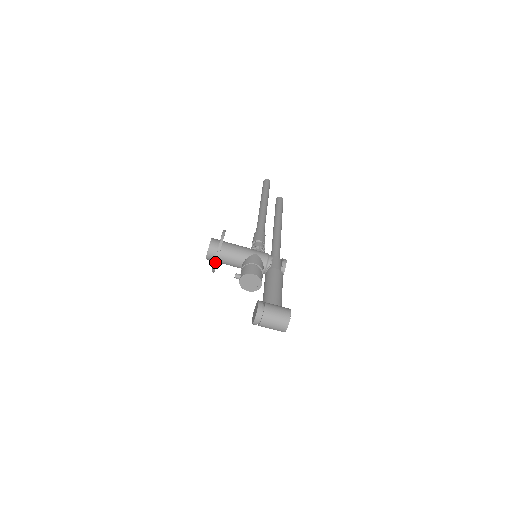
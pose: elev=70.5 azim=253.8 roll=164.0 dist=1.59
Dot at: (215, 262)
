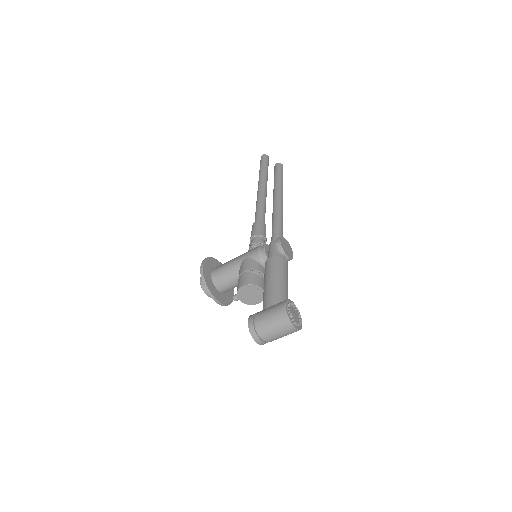
Dot at: (212, 298)
